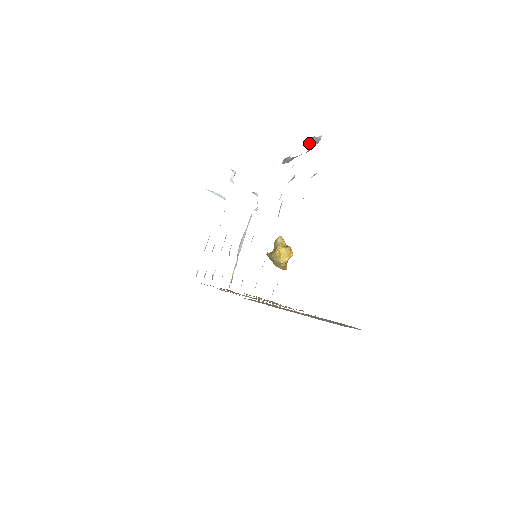
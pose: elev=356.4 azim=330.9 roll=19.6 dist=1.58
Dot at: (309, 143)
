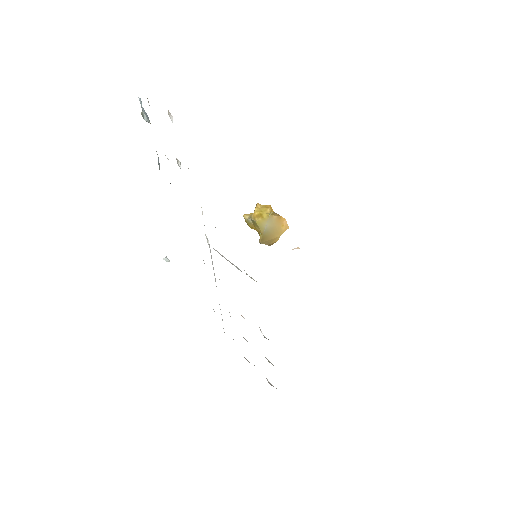
Dot at: occluded
